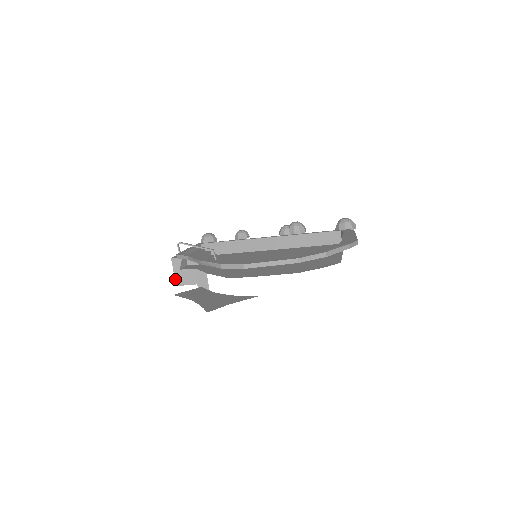
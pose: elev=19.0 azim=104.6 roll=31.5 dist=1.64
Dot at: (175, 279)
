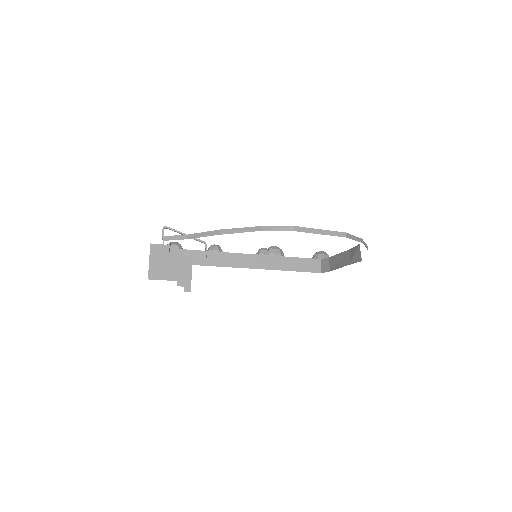
Dot at: (149, 270)
